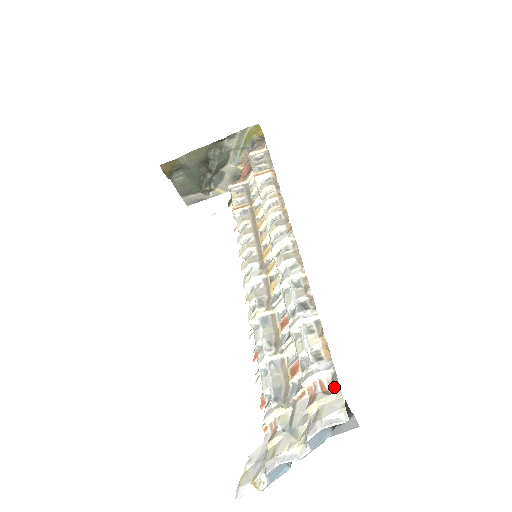
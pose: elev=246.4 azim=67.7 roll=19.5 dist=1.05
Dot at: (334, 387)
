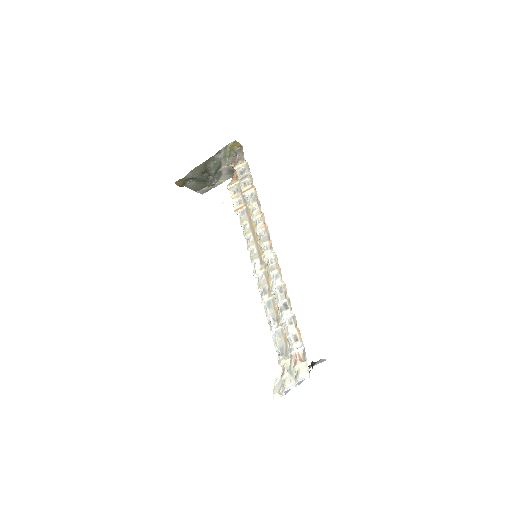
Dot at: (304, 358)
